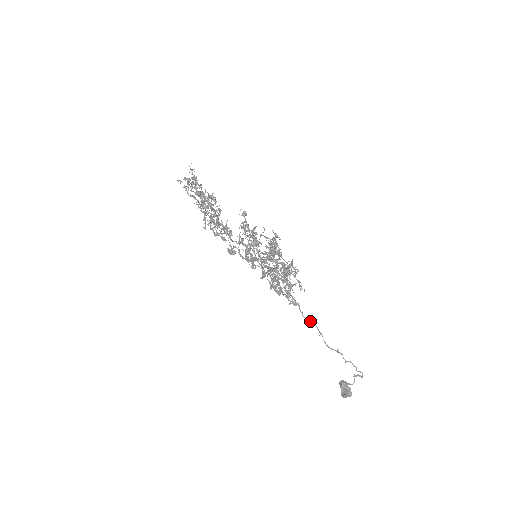
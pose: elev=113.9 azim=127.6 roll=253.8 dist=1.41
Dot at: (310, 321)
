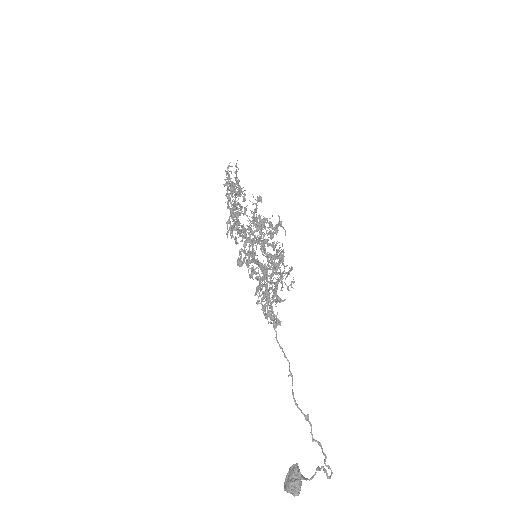
Dot at: occluded
